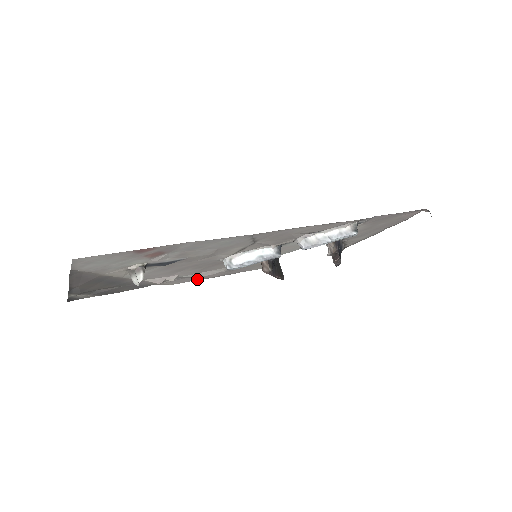
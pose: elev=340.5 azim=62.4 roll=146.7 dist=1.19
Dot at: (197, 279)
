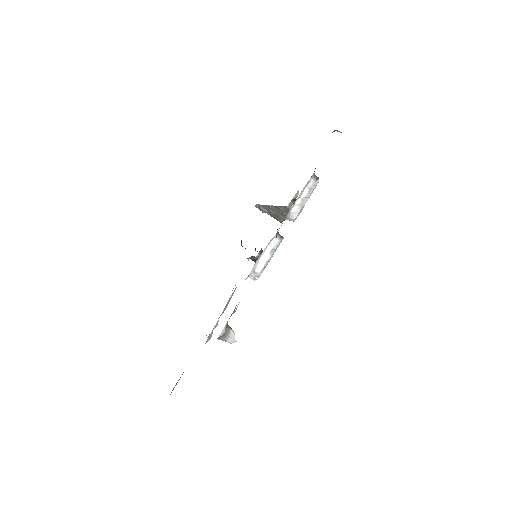
Dot at: occluded
